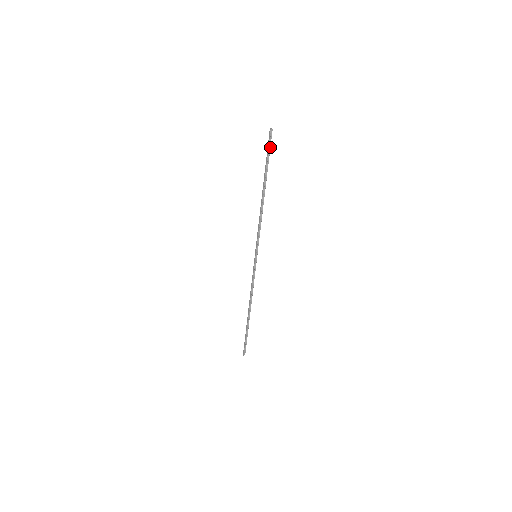
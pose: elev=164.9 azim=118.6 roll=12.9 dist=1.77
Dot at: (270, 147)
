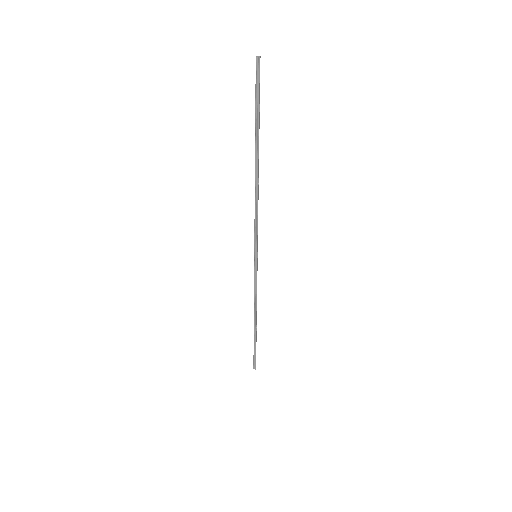
Dot at: (259, 91)
